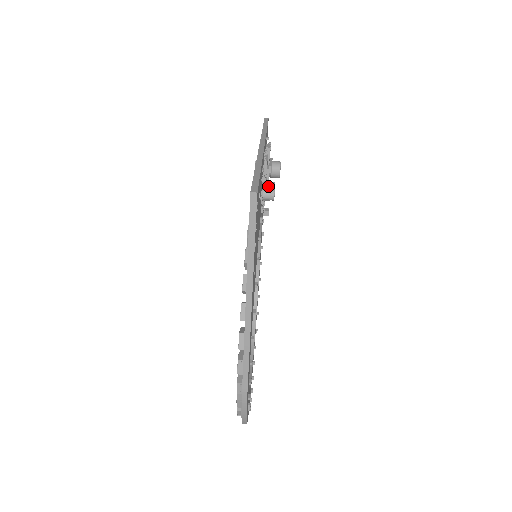
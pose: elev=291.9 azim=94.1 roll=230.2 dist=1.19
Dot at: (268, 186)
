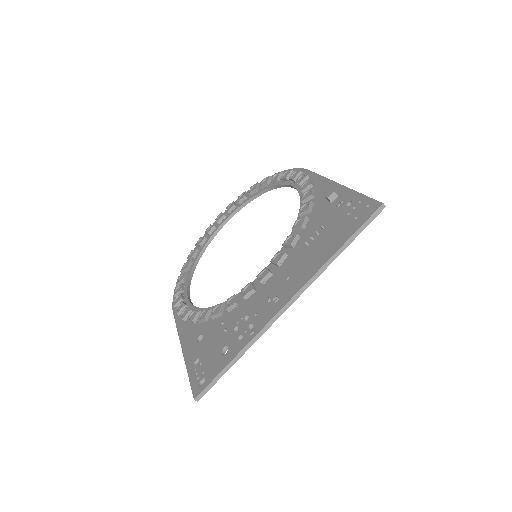
Dot at: occluded
